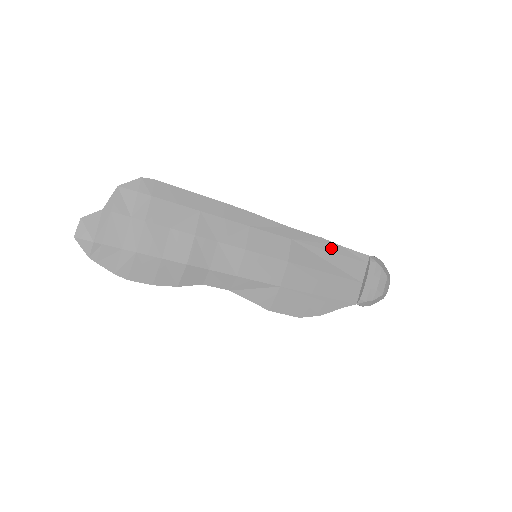
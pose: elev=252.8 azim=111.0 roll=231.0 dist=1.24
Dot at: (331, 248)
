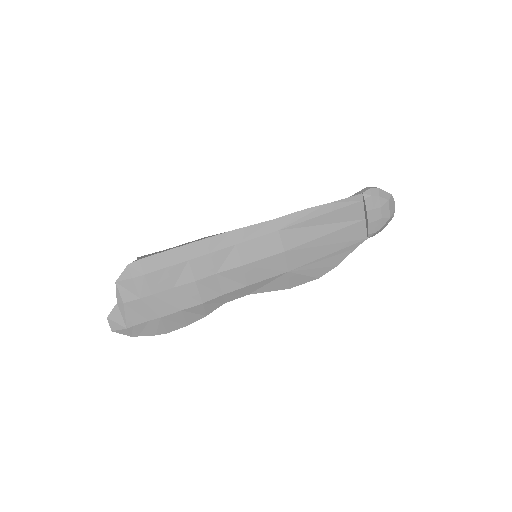
Dot at: (320, 212)
